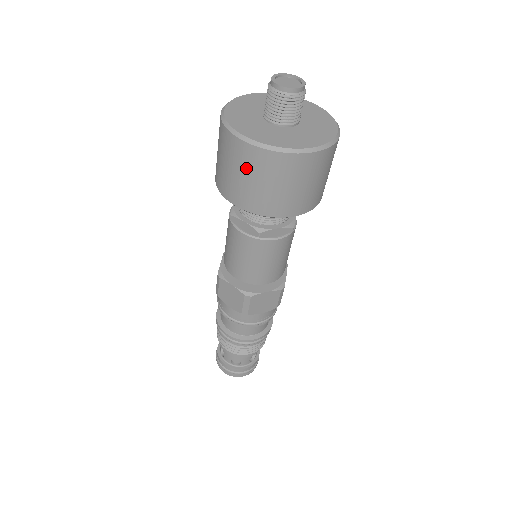
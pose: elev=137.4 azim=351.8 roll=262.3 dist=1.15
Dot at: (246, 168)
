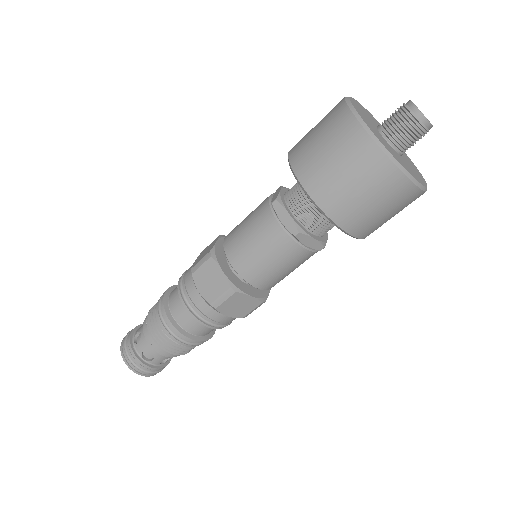
Dot at: (393, 204)
